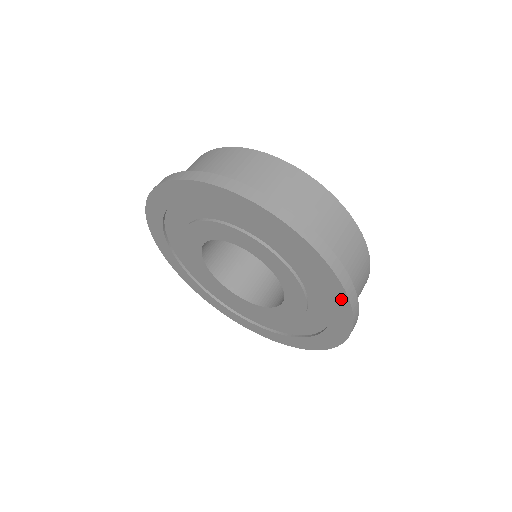
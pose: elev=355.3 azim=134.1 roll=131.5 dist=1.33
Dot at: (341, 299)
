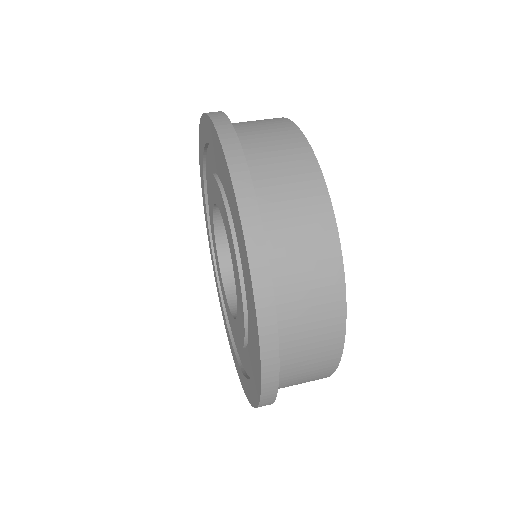
Dot at: (257, 388)
